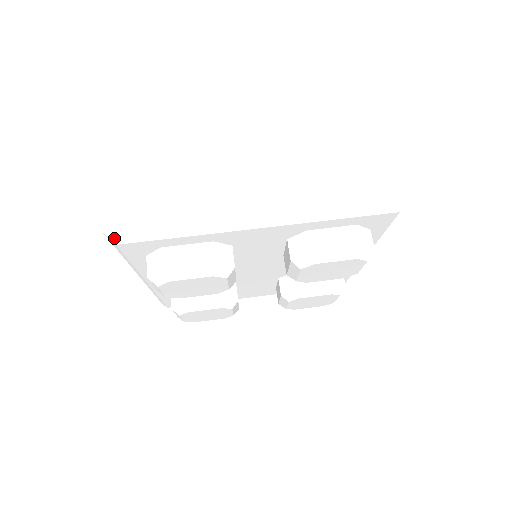
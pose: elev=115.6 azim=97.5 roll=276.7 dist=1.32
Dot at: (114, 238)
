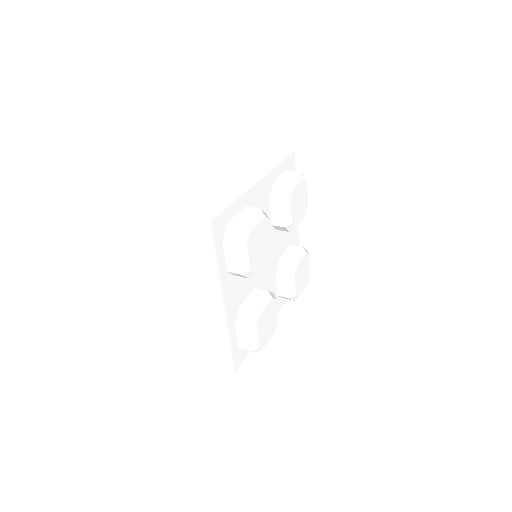
Dot at: (206, 218)
